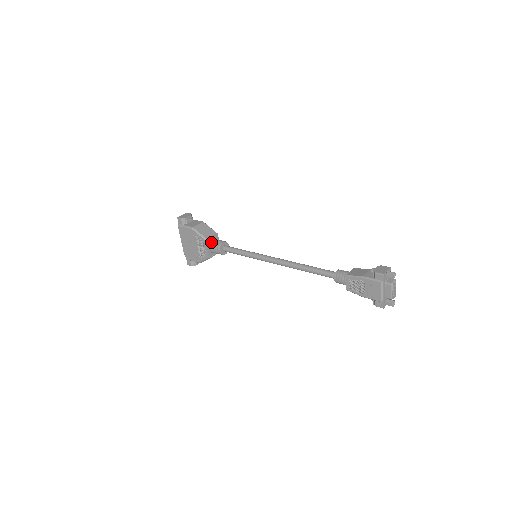
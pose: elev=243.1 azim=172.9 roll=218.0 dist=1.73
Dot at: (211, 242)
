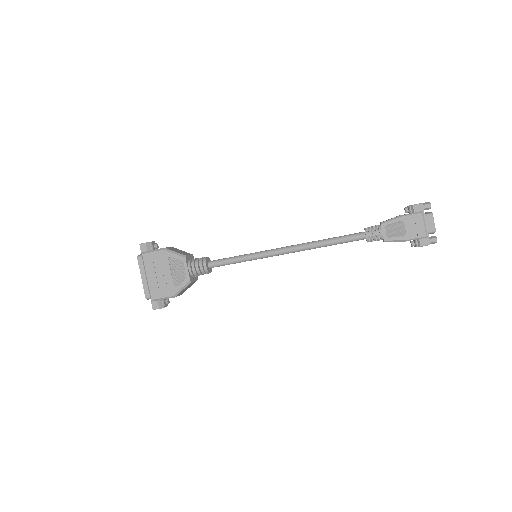
Dot at: (190, 261)
